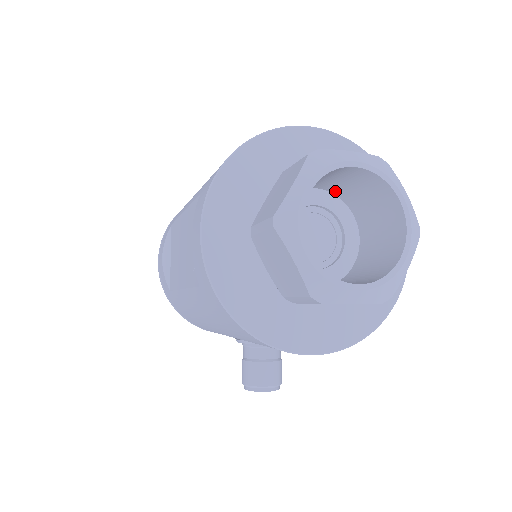
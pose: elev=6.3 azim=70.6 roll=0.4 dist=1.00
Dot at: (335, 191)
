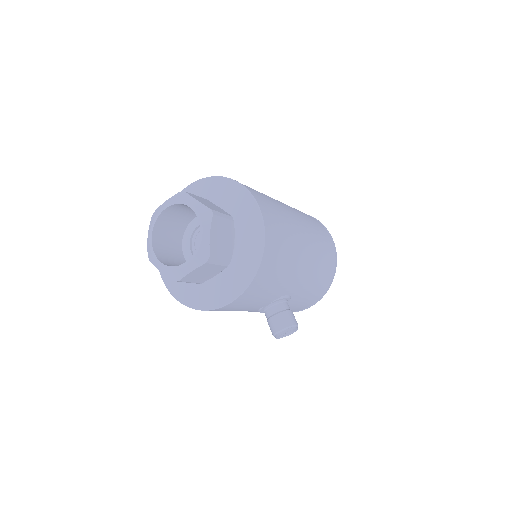
Dot at: occluded
